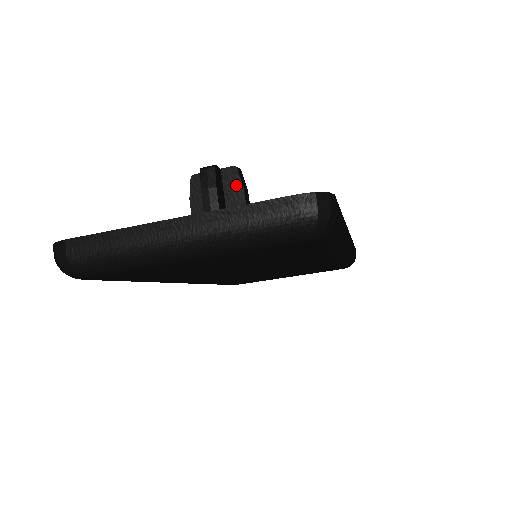
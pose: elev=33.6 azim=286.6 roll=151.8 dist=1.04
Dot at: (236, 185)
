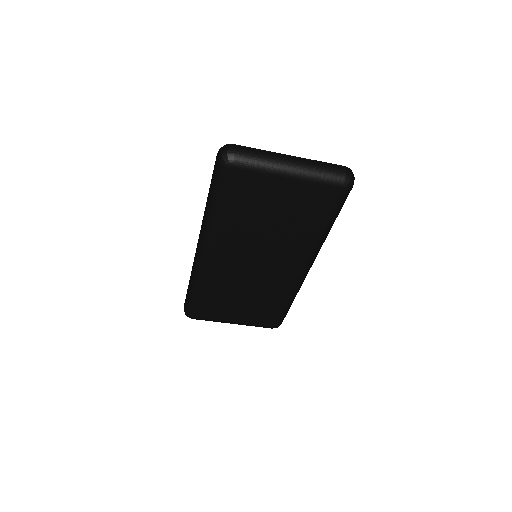
Dot at: occluded
